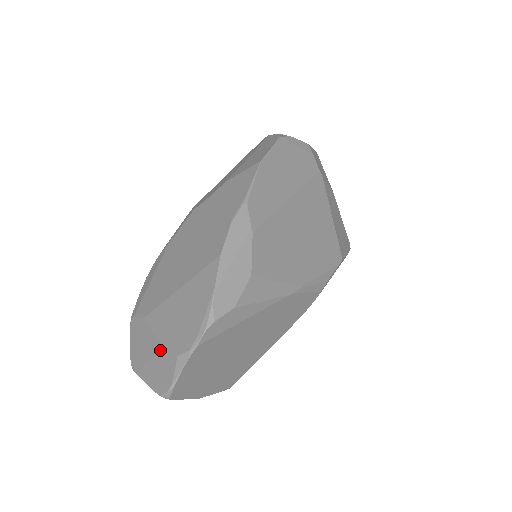
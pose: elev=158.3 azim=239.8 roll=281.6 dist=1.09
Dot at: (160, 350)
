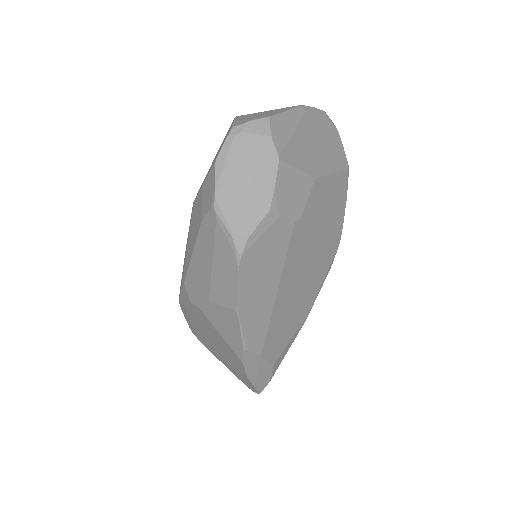
Dot at: occluded
